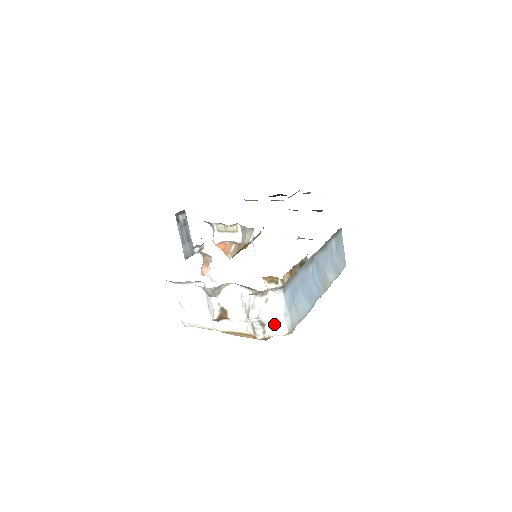
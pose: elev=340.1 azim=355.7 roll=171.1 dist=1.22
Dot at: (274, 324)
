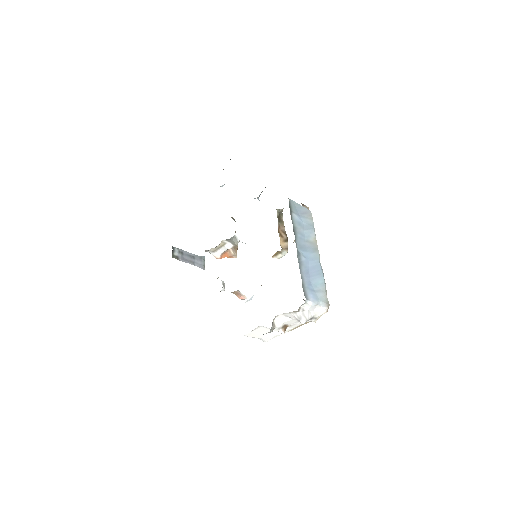
Dot at: (317, 312)
